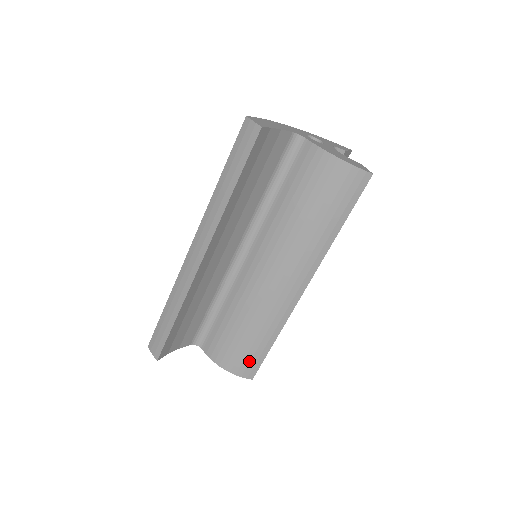
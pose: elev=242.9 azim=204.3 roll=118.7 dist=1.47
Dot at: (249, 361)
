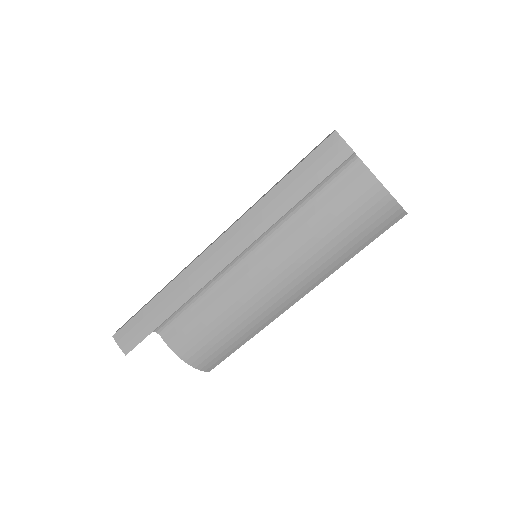
Dot at: (215, 357)
